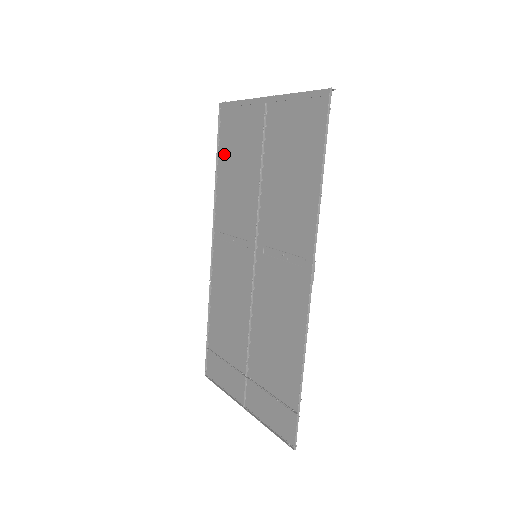
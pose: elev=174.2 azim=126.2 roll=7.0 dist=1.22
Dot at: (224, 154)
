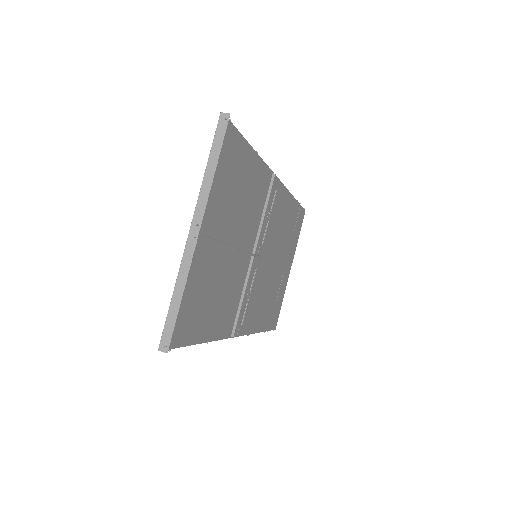
Dot at: (243, 156)
